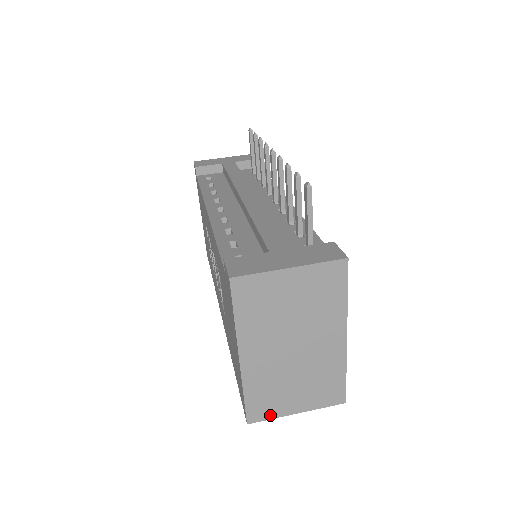
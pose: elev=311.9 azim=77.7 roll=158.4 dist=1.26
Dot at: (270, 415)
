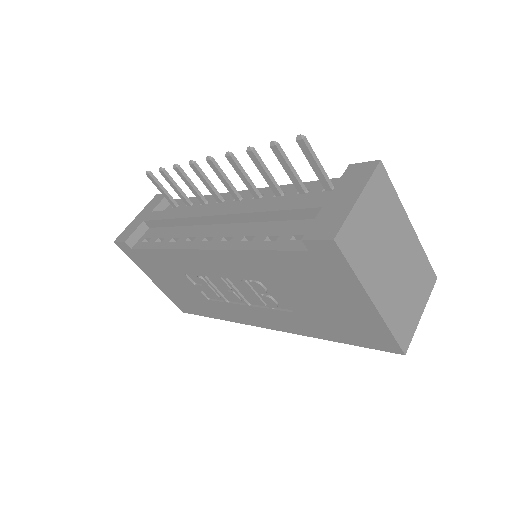
Dot at: (411, 333)
